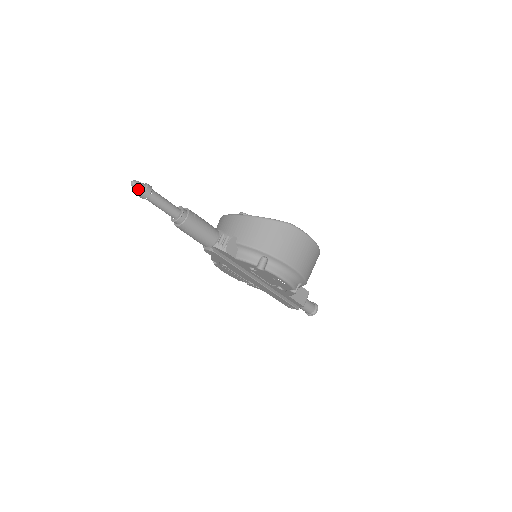
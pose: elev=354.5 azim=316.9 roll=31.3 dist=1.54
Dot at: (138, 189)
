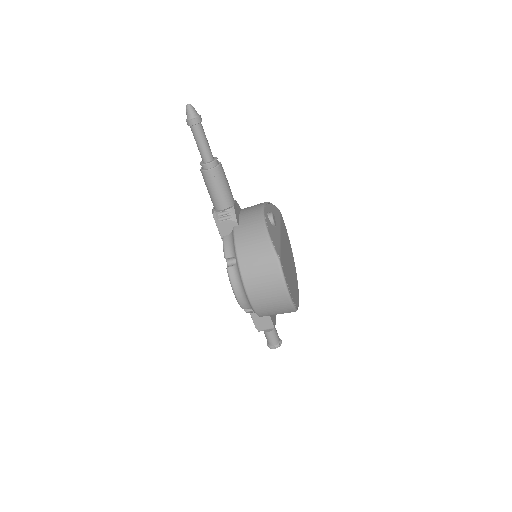
Dot at: (187, 113)
